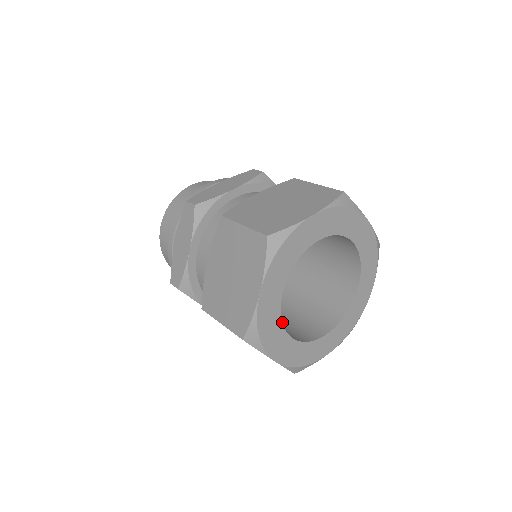
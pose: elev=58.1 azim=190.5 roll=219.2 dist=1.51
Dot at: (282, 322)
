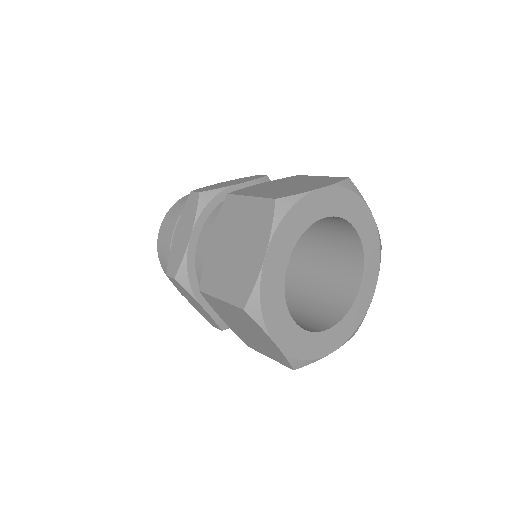
Dot at: (318, 297)
